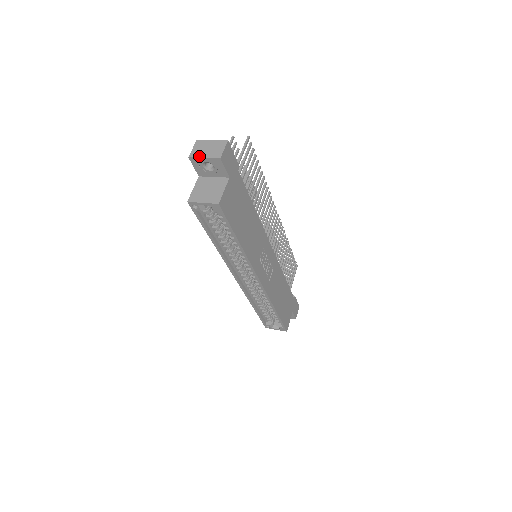
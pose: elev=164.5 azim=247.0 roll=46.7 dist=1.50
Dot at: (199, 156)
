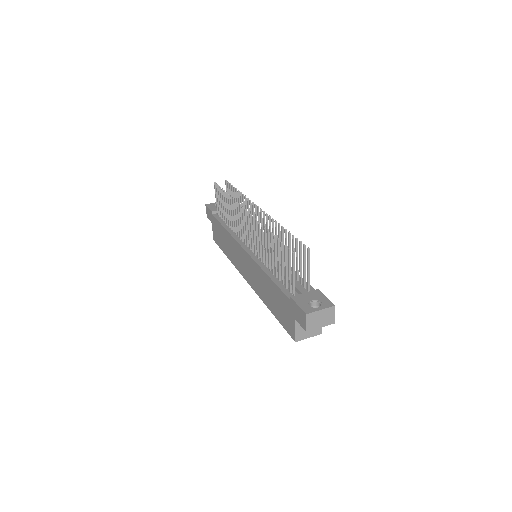
Dot at: (316, 328)
